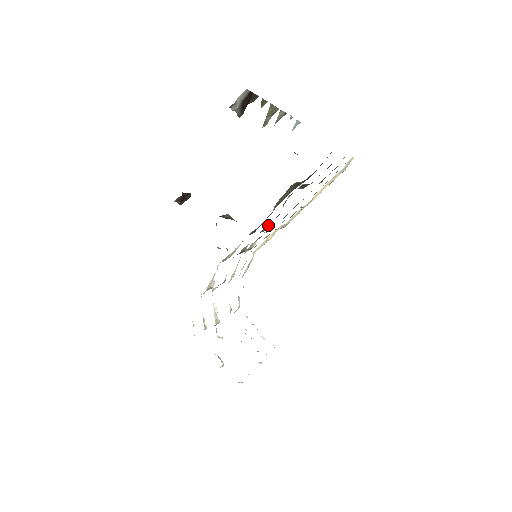
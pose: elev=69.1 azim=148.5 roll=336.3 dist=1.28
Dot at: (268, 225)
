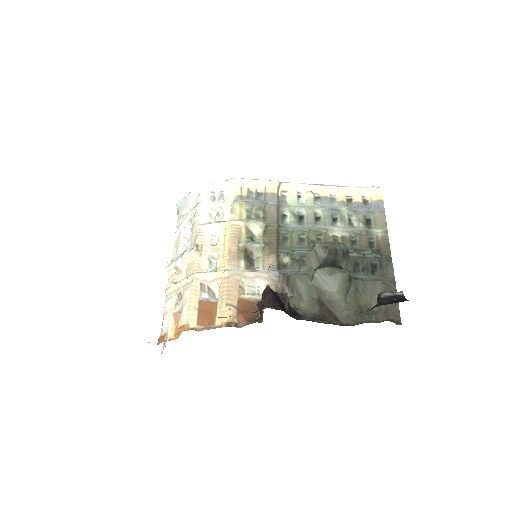
Dot at: (290, 254)
